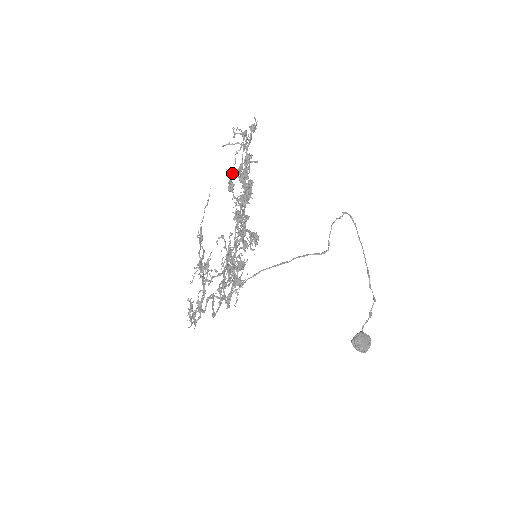
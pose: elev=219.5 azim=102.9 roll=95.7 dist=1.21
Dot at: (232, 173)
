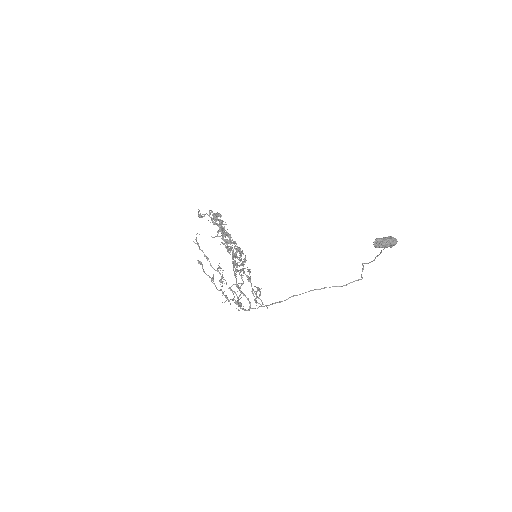
Dot at: (198, 212)
